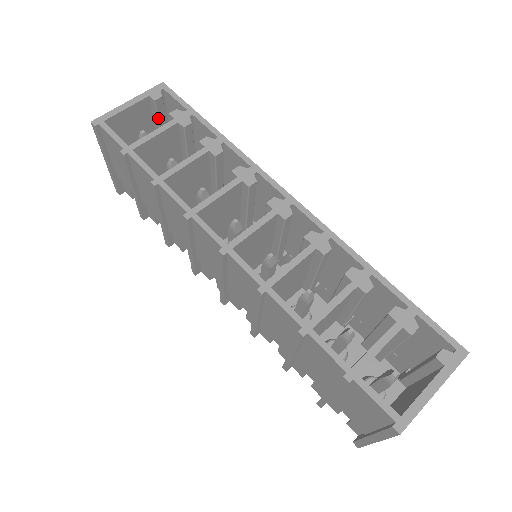
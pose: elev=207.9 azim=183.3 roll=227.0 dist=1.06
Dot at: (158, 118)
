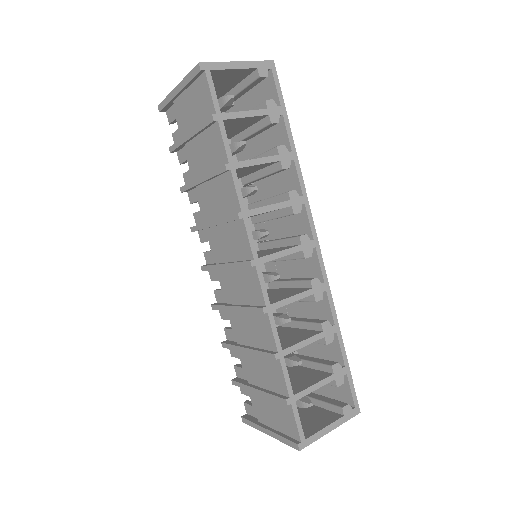
Dot at: (248, 86)
